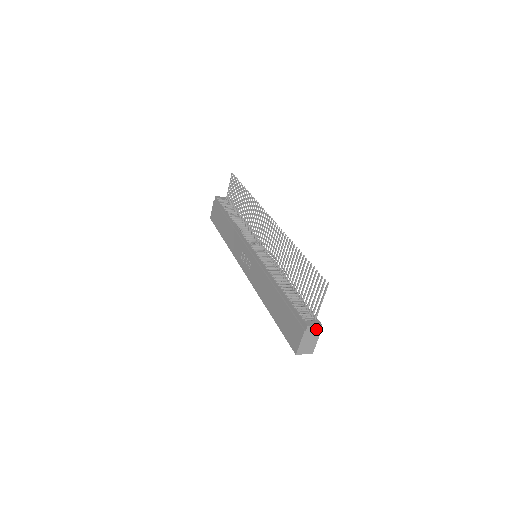
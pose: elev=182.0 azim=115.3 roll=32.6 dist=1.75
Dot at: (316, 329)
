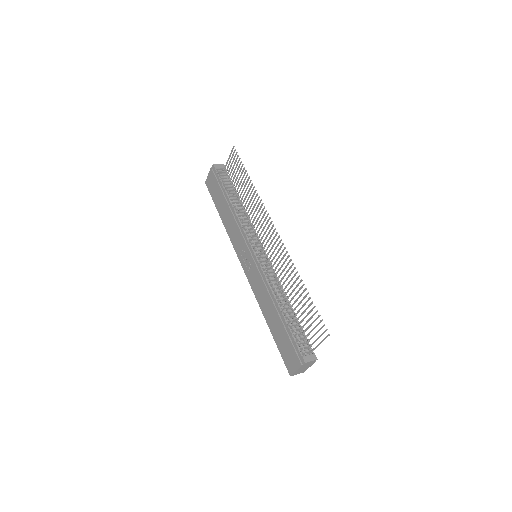
Dot at: (311, 362)
